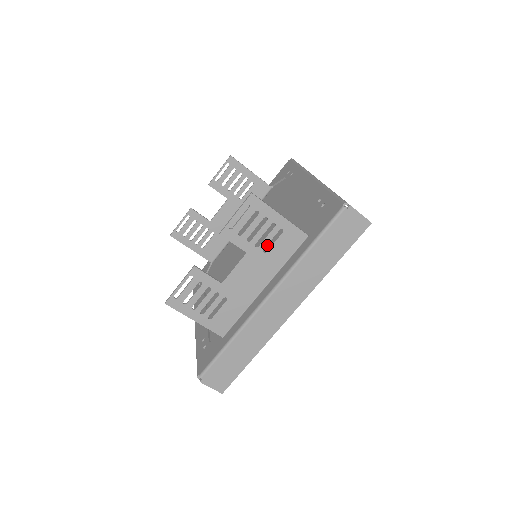
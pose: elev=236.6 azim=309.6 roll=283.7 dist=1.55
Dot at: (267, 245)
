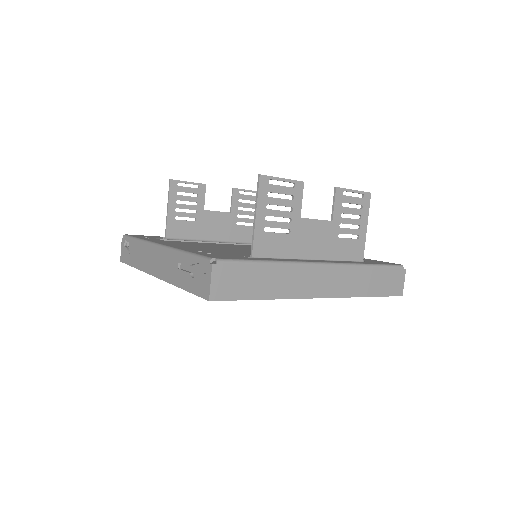
Dot at: occluded
